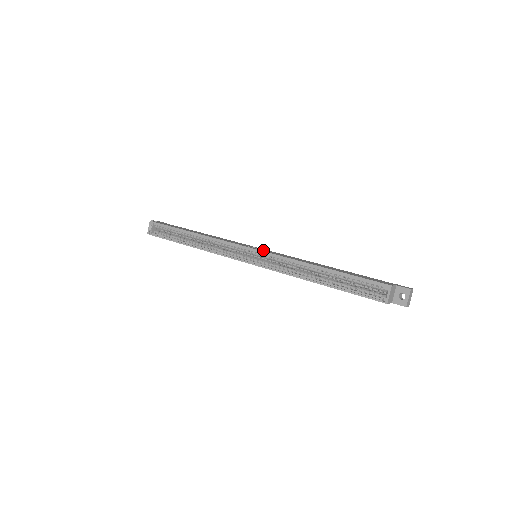
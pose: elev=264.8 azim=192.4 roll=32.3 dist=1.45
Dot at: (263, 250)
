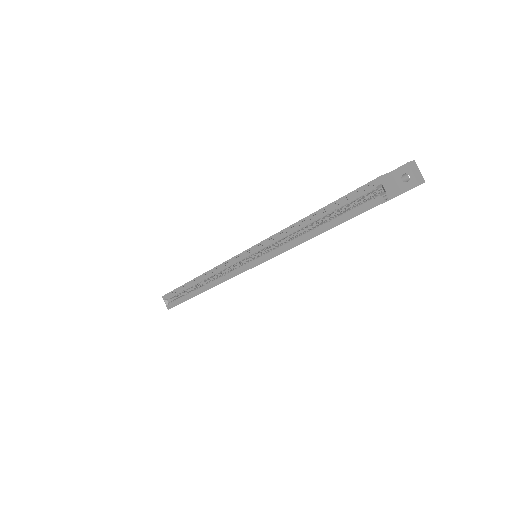
Dot at: occluded
